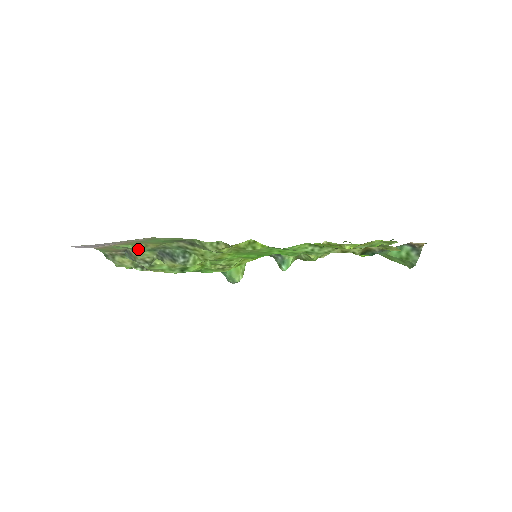
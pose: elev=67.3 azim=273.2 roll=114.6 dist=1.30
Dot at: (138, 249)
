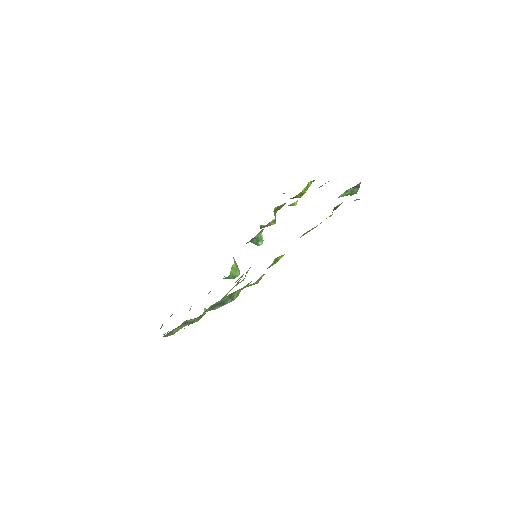
Dot at: occluded
